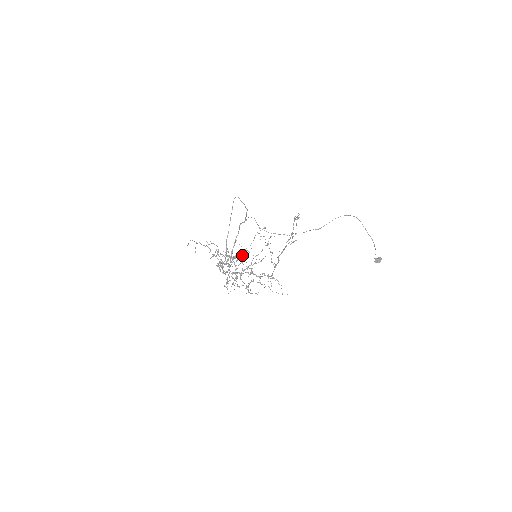
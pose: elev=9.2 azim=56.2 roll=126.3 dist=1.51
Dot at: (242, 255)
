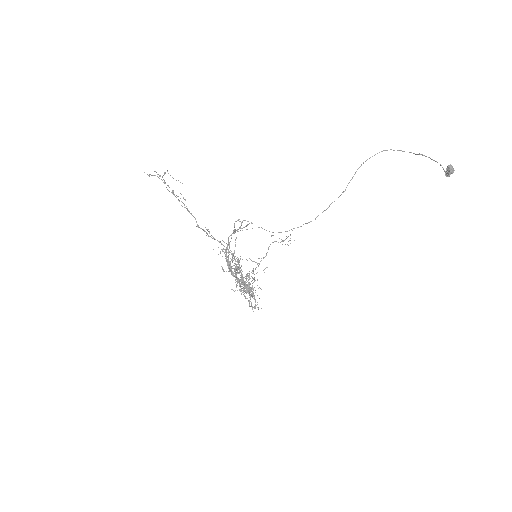
Dot at: occluded
